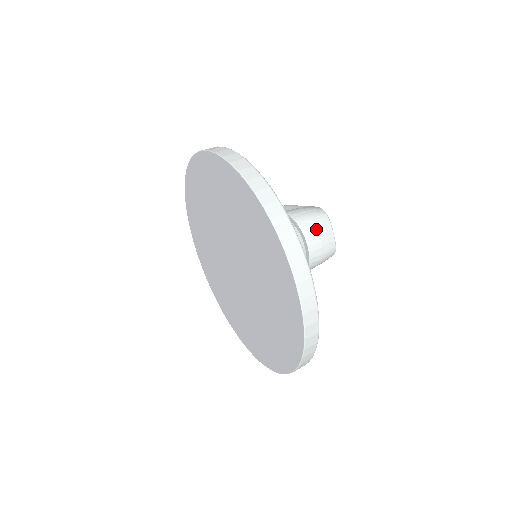
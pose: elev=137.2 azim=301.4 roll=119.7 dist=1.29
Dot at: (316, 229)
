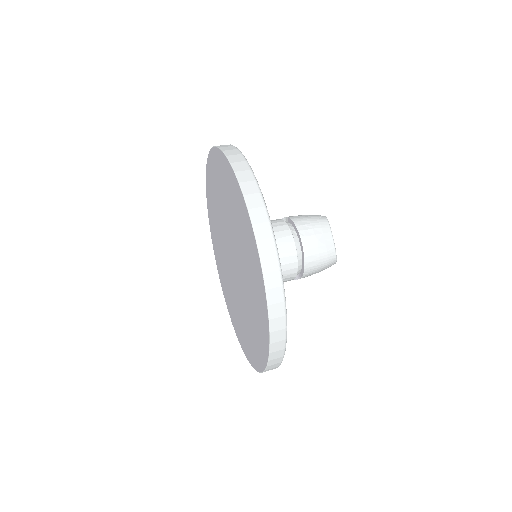
Dot at: (312, 228)
